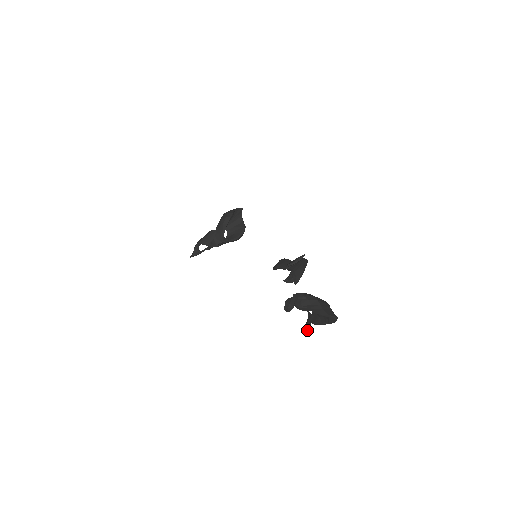
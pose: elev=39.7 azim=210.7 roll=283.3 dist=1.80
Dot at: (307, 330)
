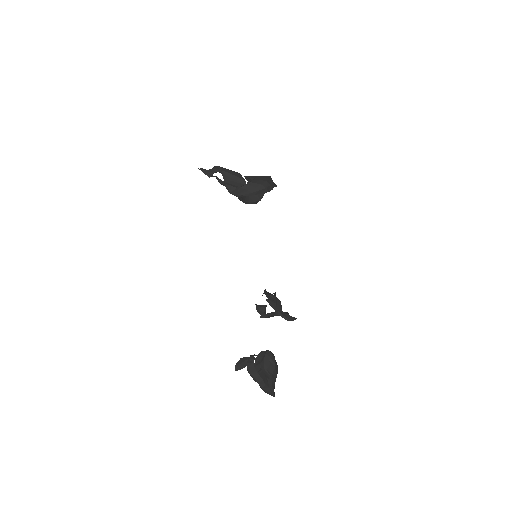
Dot at: (238, 367)
